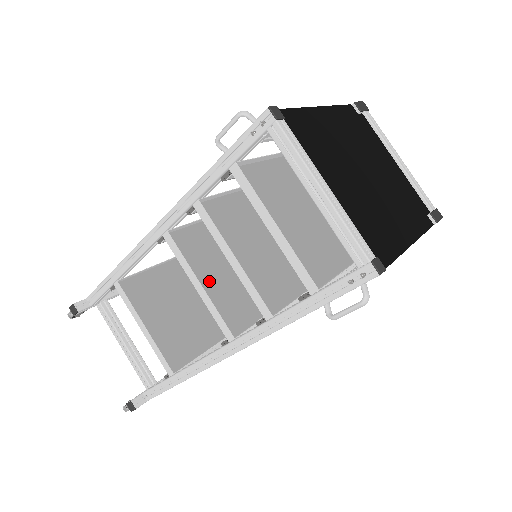
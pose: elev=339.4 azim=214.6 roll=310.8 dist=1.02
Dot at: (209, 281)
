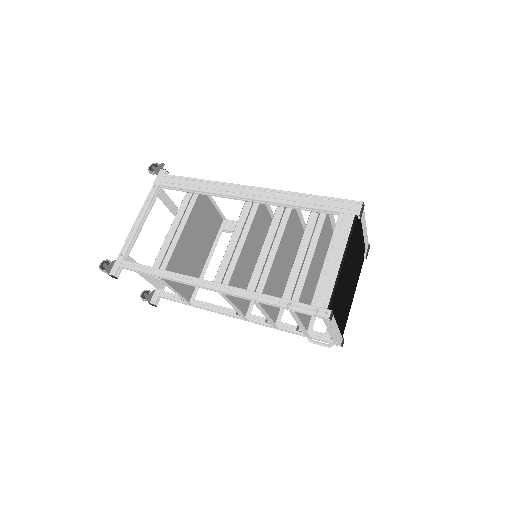
Dot at: occluded
